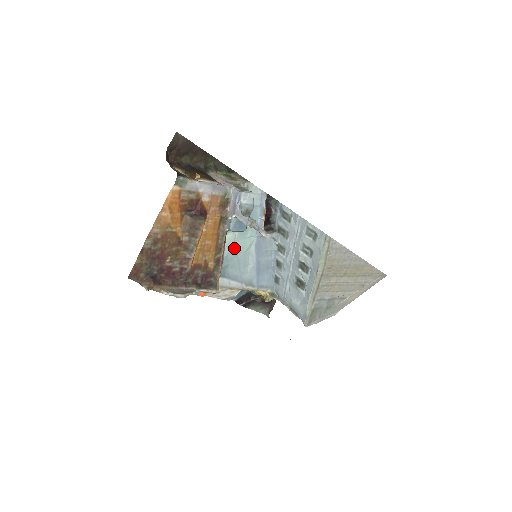
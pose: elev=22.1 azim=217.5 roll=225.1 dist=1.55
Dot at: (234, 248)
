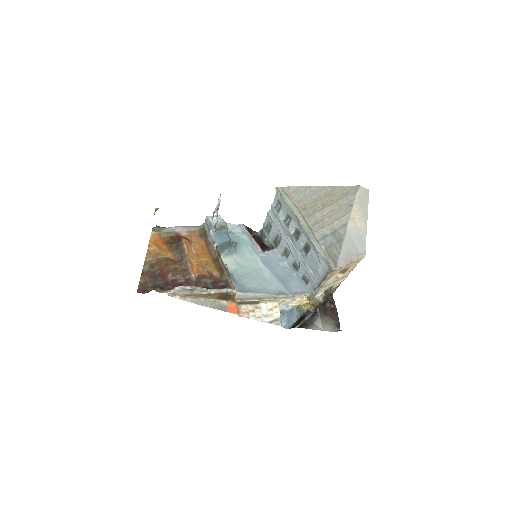
Dot at: (240, 268)
